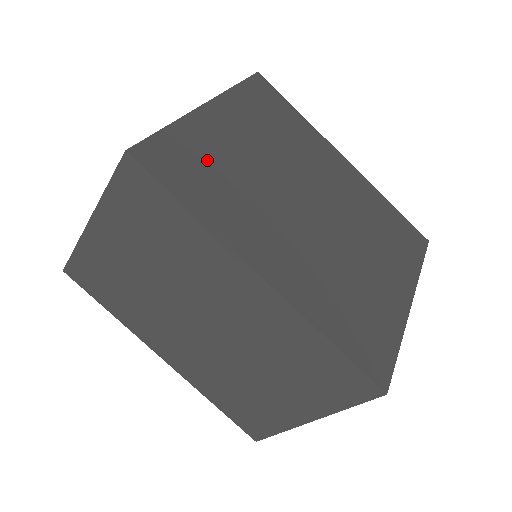
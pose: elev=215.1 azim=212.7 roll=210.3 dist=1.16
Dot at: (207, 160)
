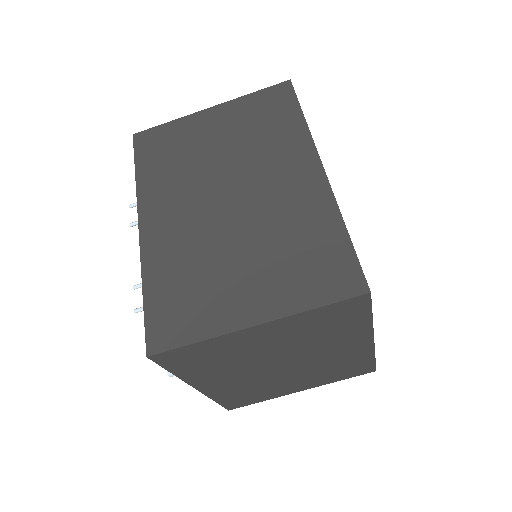
Dot at: occluded
